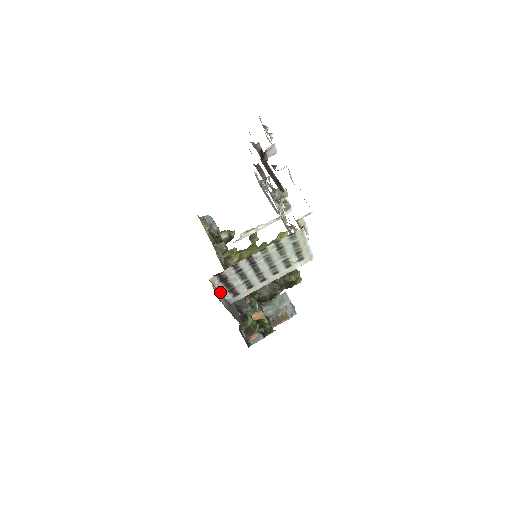
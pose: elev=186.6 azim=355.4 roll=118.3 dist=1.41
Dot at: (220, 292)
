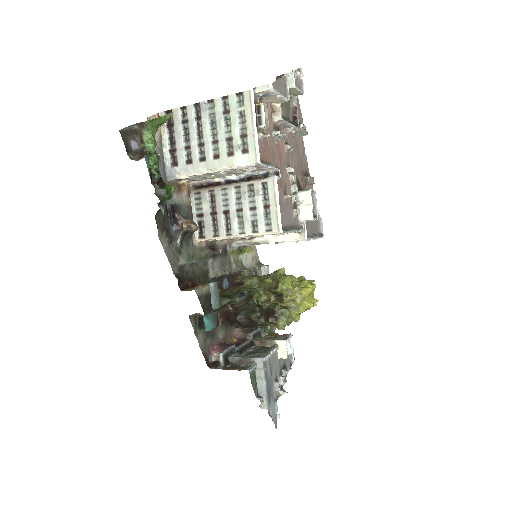
Dot at: (163, 144)
